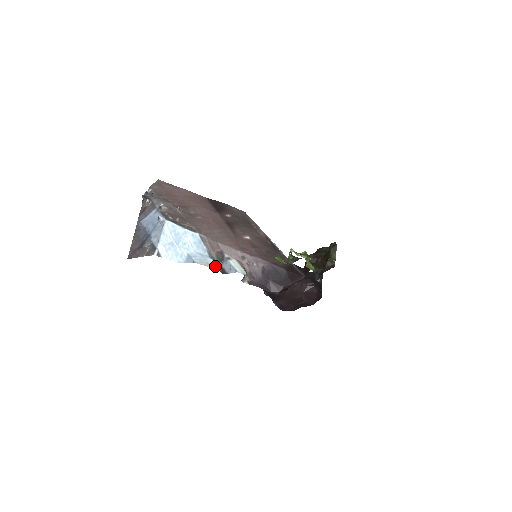
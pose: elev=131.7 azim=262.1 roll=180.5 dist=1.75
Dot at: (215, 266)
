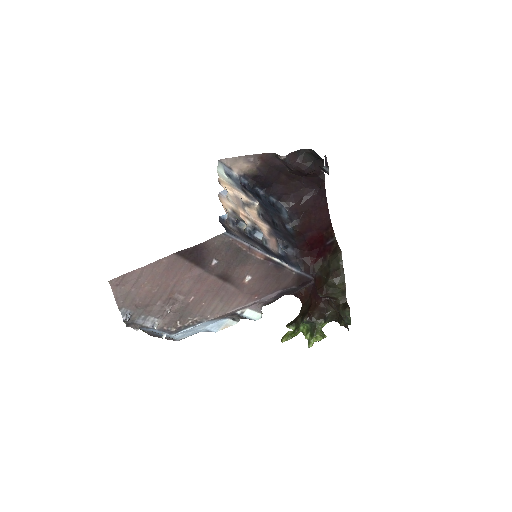
Dot at: (233, 322)
